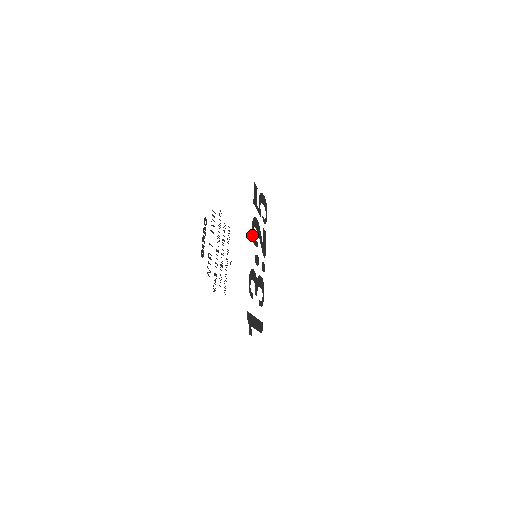
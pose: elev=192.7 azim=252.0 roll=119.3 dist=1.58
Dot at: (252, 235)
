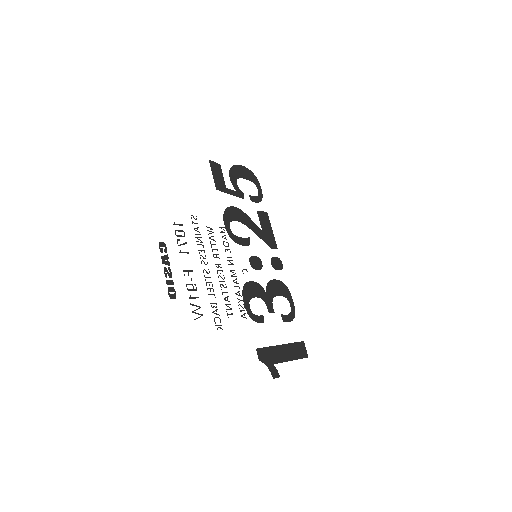
Dot at: (229, 235)
